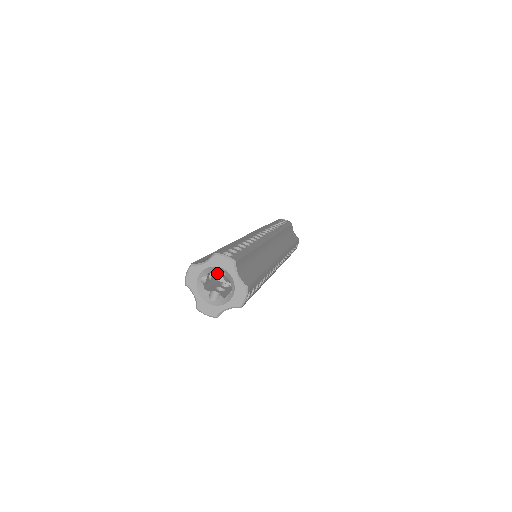
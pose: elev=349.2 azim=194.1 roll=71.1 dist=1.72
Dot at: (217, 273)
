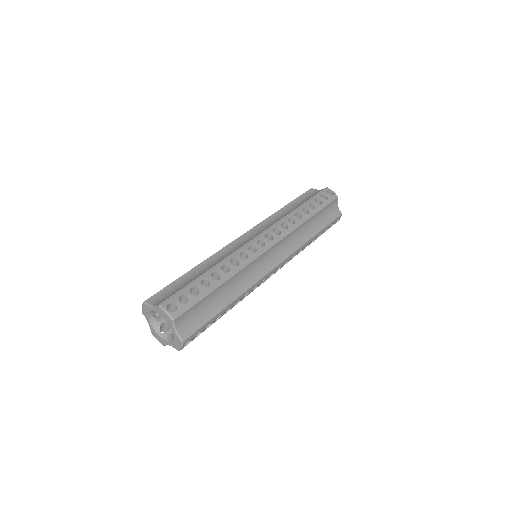
Dot at: occluded
